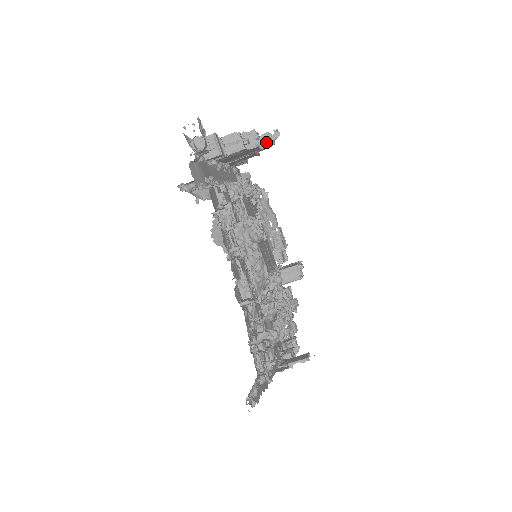
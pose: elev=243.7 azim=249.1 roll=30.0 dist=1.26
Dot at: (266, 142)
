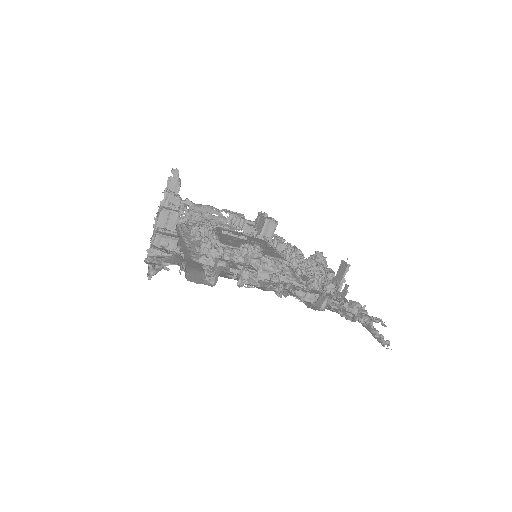
Dot at: (175, 186)
